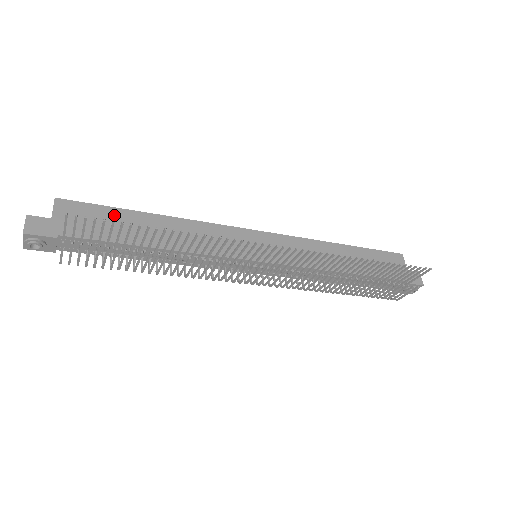
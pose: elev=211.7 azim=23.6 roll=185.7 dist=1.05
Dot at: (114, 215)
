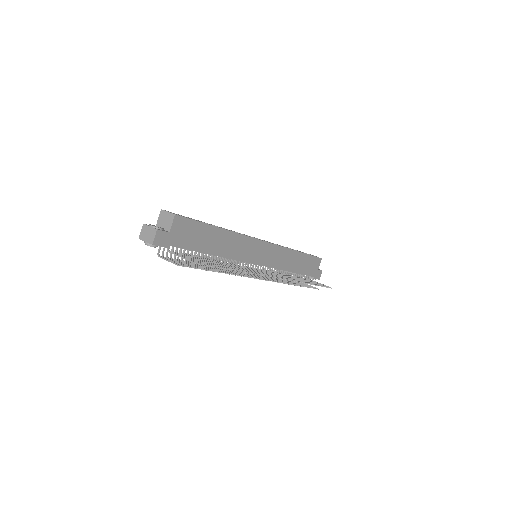
Dot at: (202, 229)
